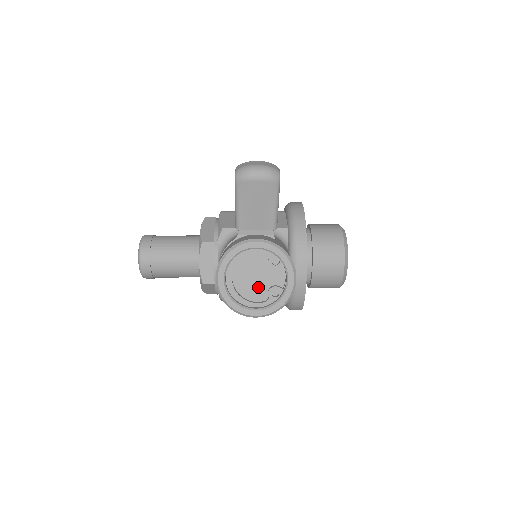
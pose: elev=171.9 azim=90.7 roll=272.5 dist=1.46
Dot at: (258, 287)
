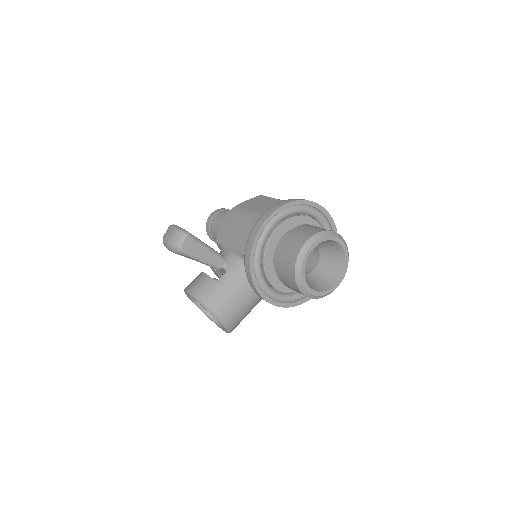
Dot at: occluded
